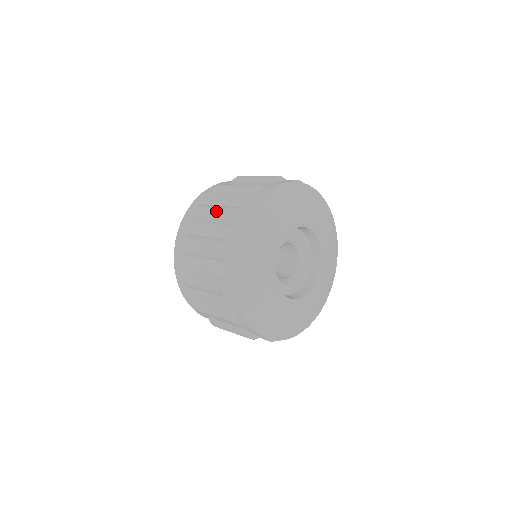
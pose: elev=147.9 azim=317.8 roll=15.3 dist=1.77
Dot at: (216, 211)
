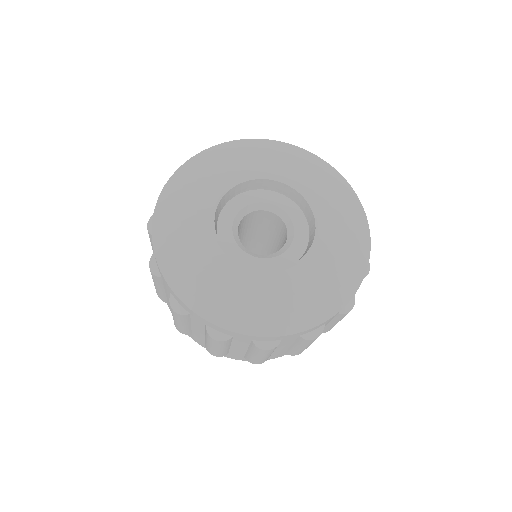
Dot at: occluded
